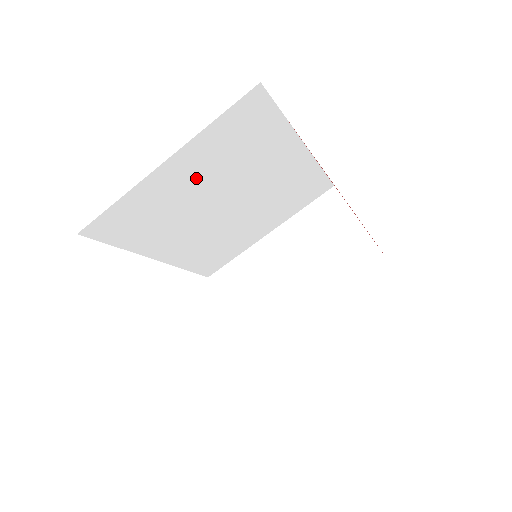
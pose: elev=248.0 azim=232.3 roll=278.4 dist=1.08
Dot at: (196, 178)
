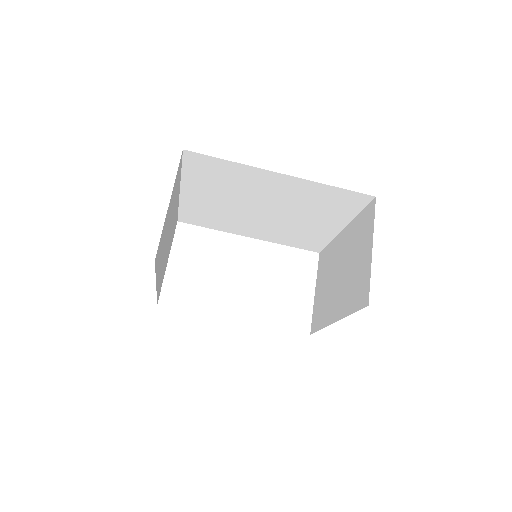
Dot at: (213, 197)
